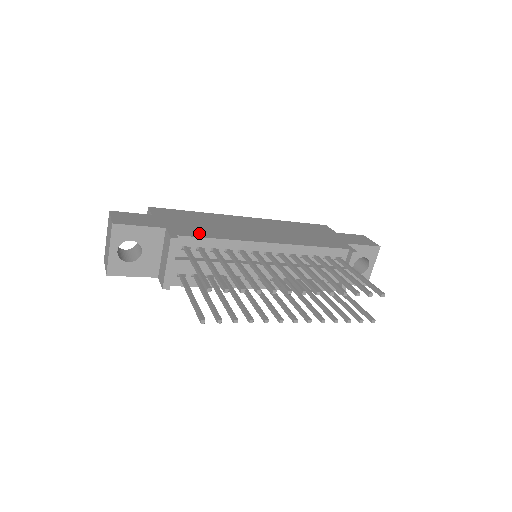
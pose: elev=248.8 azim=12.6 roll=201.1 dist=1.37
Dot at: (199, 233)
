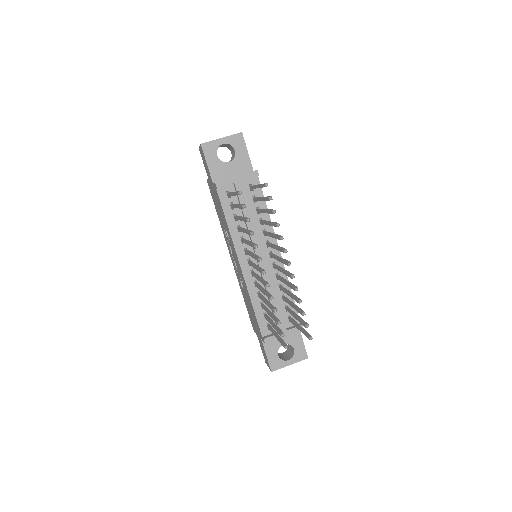
Dot at: occluded
